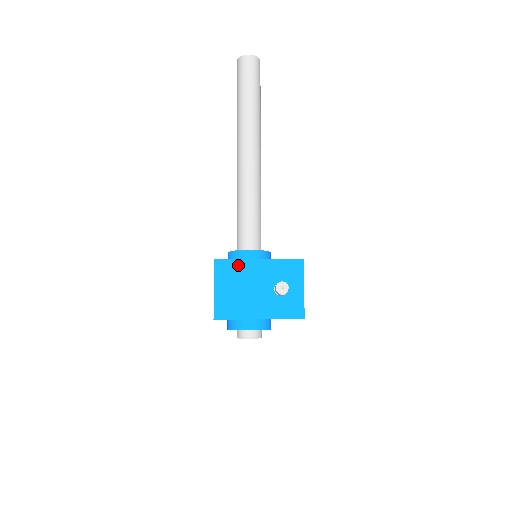
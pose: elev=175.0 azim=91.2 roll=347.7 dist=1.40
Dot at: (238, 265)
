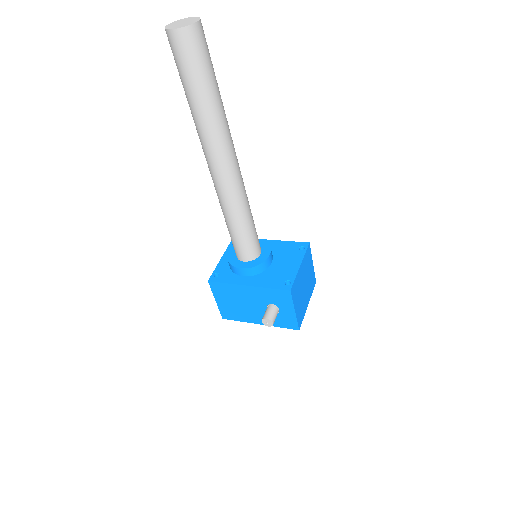
Dot at: (230, 288)
